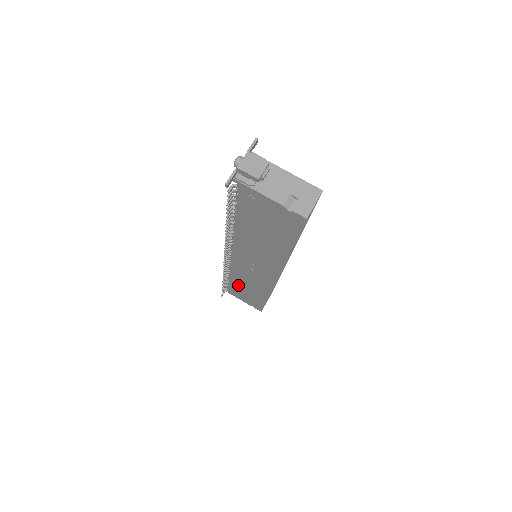
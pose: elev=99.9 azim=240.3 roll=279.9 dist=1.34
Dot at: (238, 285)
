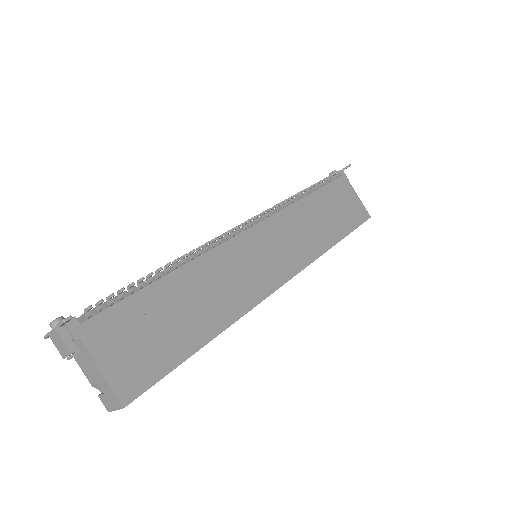
Dot at: occluded
